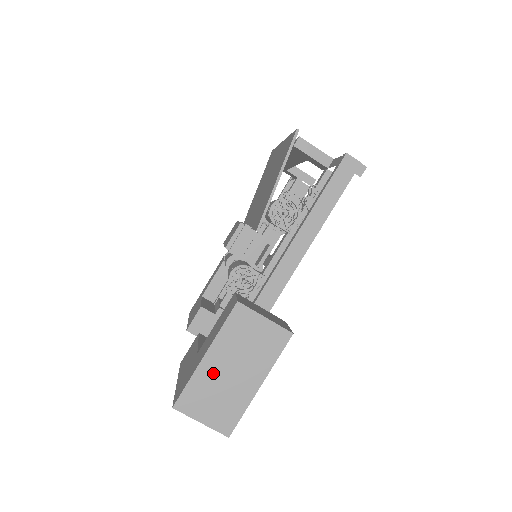
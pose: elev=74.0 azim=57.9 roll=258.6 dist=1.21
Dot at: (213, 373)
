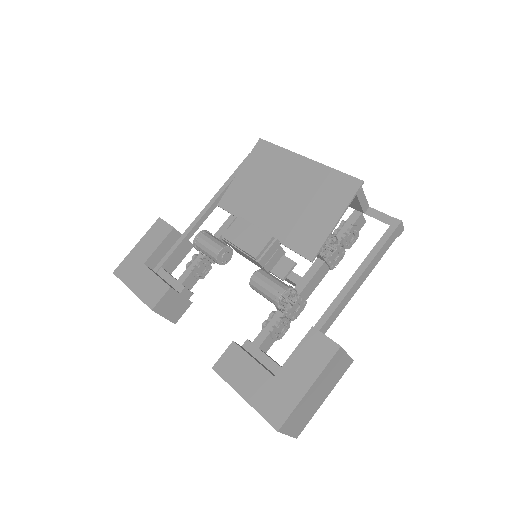
Dot at: (308, 399)
